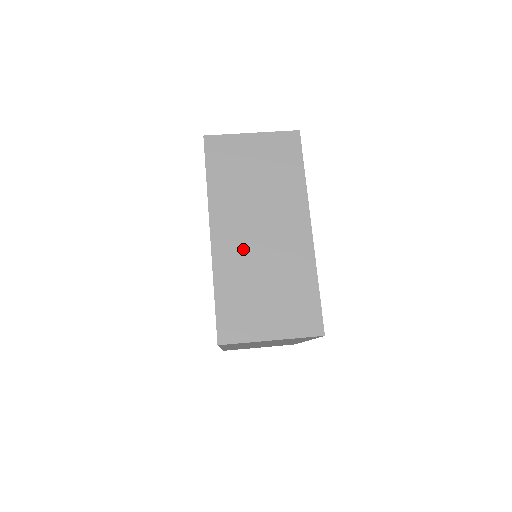
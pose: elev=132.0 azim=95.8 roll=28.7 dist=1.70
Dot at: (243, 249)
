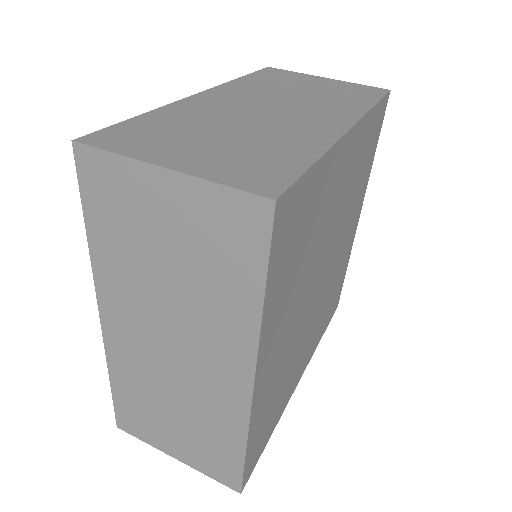
Dot at: (144, 358)
